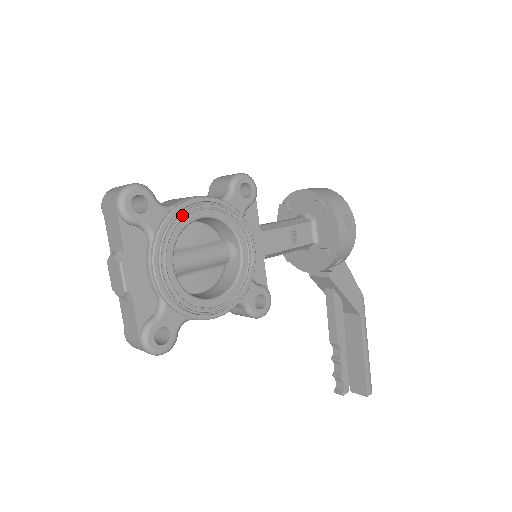
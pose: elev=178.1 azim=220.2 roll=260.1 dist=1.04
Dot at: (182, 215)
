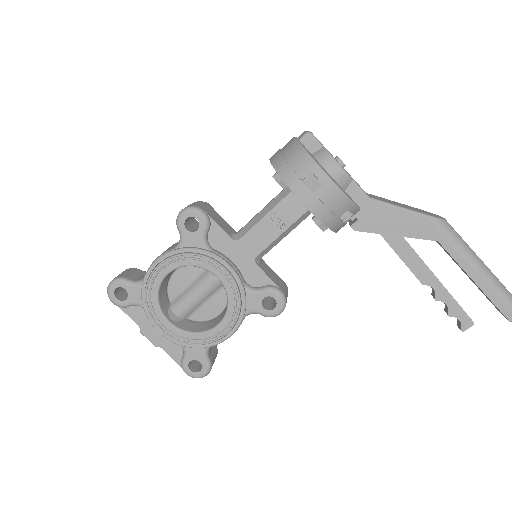
Dot at: (150, 284)
